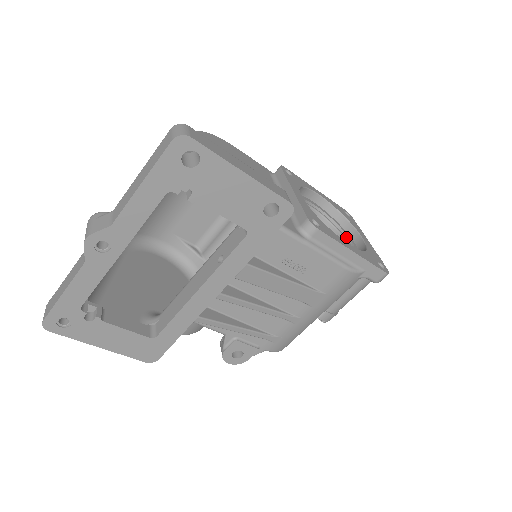
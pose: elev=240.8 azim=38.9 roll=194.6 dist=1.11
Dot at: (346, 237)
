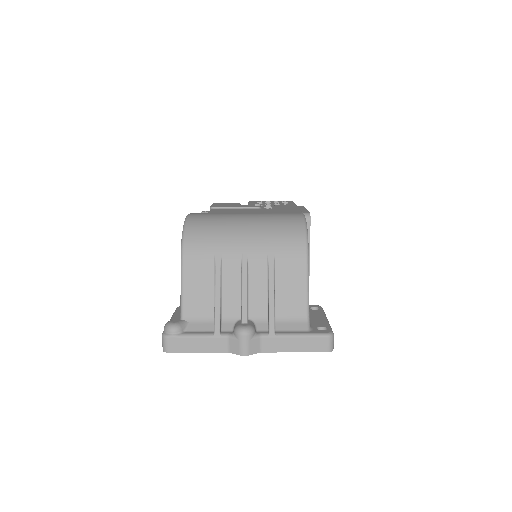
Dot at: occluded
